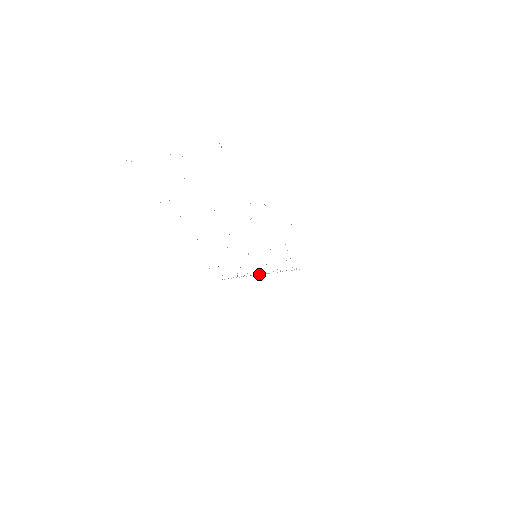
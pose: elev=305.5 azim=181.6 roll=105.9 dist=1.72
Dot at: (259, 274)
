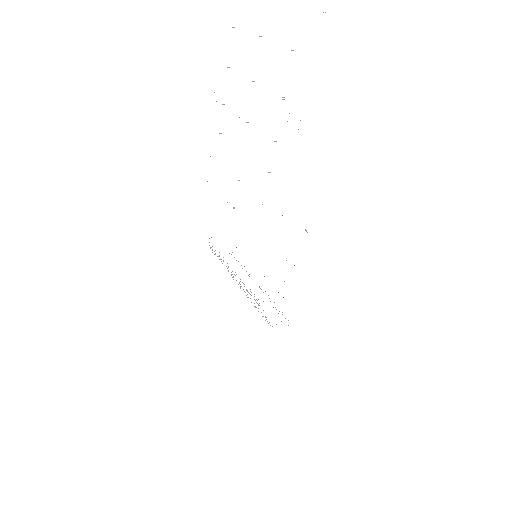
Dot at: occluded
